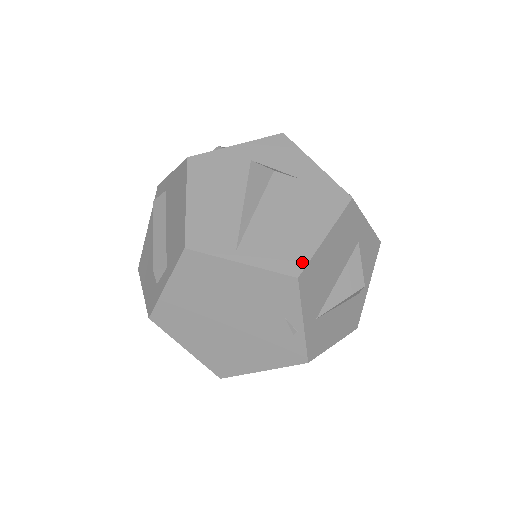
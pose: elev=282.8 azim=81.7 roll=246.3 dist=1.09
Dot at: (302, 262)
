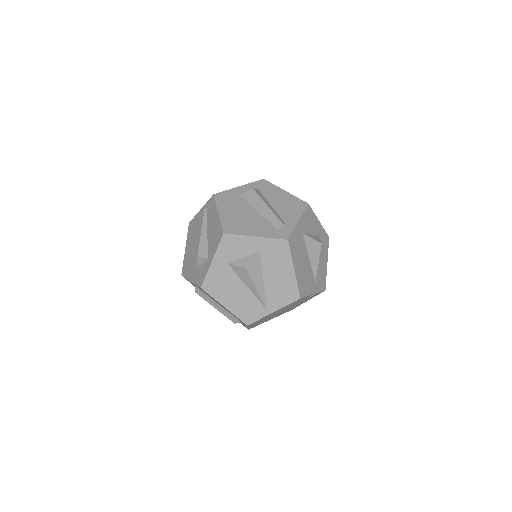
Dot at: (296, 291)
